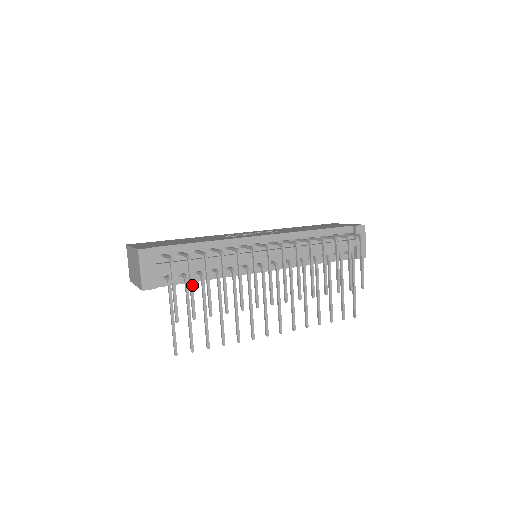
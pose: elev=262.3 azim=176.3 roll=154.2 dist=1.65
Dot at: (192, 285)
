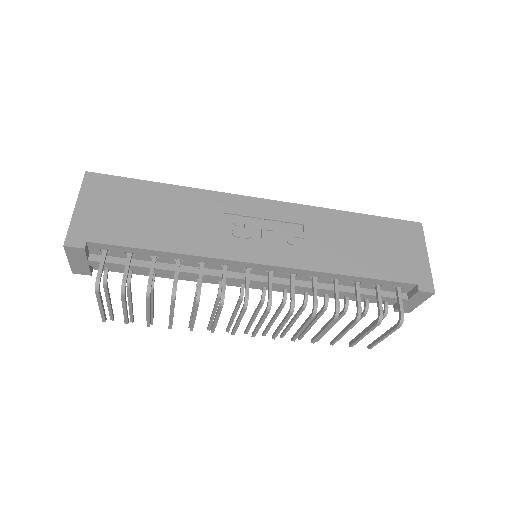
Dot at: (125, 308)
